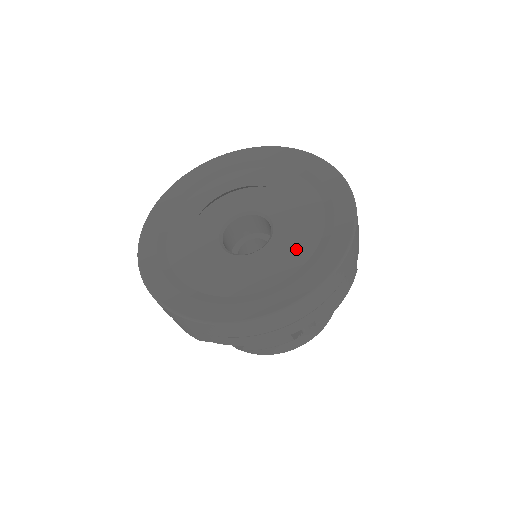
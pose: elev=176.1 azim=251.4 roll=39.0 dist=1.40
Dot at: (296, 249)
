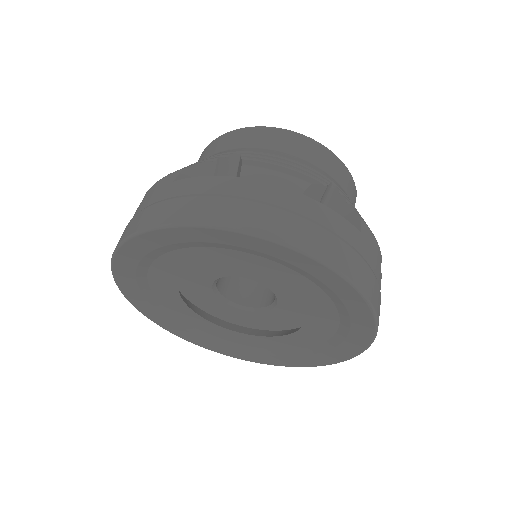
Dot at: (307, 336)
